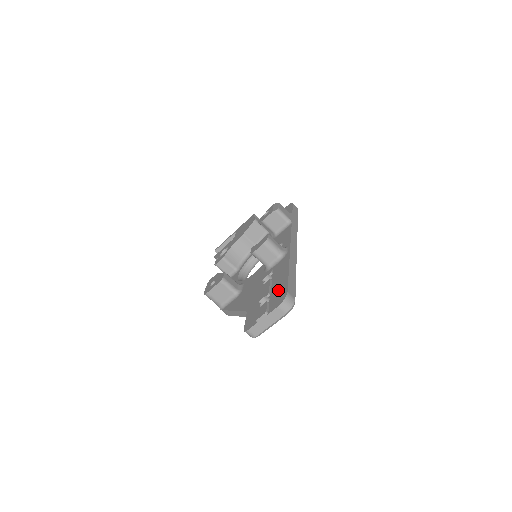
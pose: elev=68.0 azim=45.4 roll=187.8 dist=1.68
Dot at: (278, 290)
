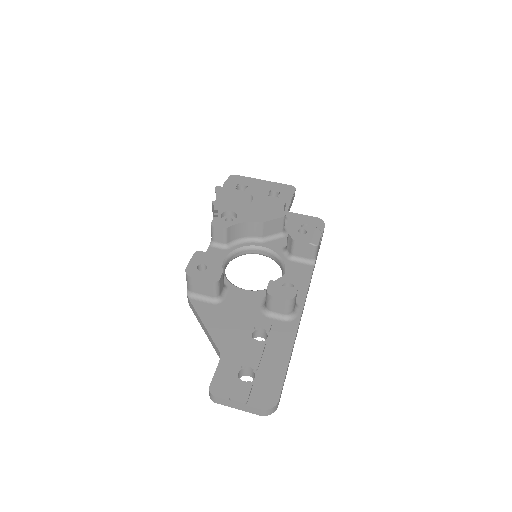
Dot at: (269, 378)
